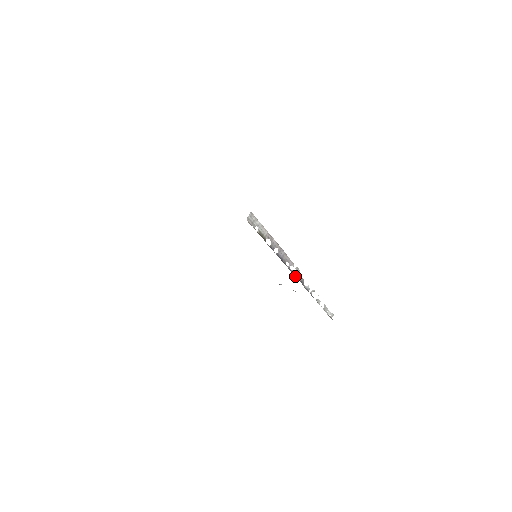
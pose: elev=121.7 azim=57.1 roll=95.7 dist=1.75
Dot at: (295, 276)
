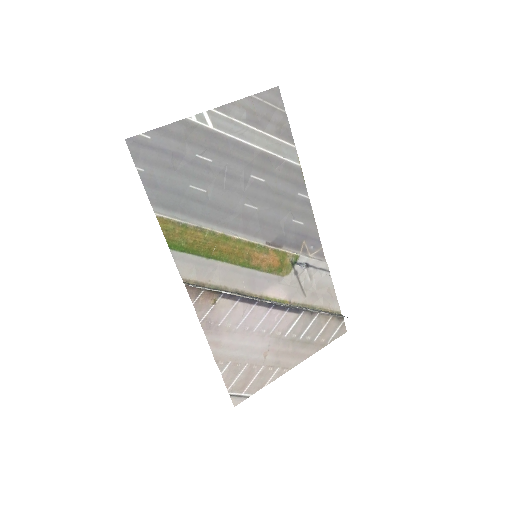
Dot at: (276, 303)
